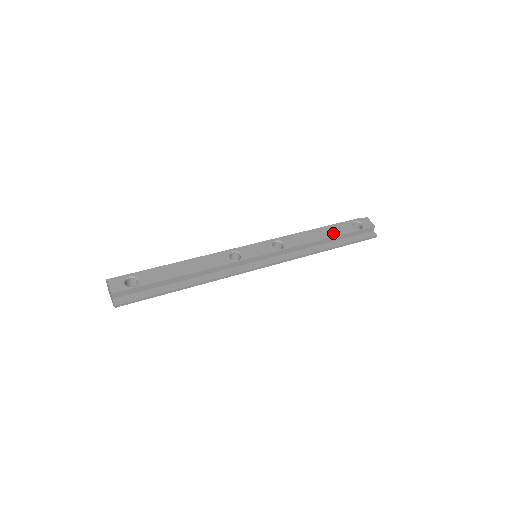
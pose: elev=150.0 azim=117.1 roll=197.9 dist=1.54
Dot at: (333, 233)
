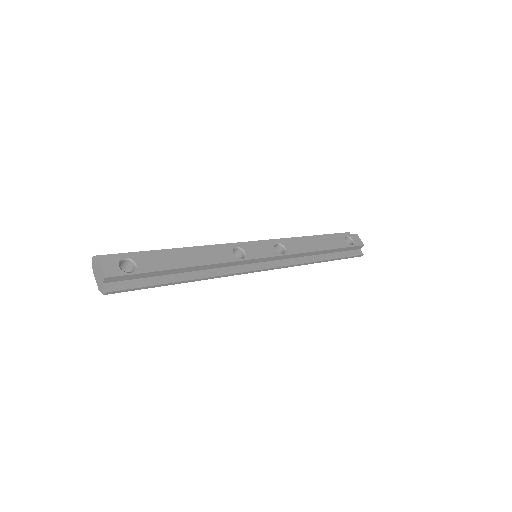
Dot at: (329, 245)
